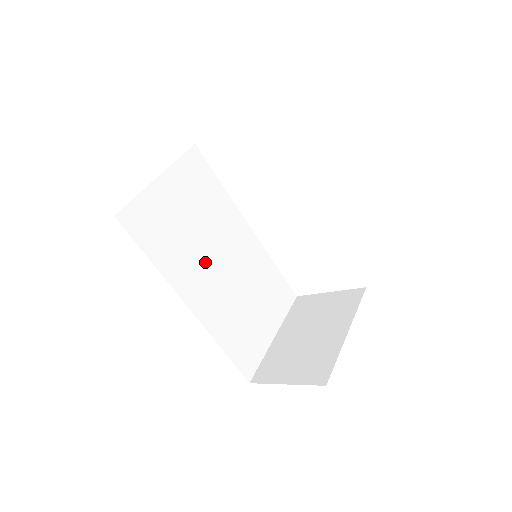
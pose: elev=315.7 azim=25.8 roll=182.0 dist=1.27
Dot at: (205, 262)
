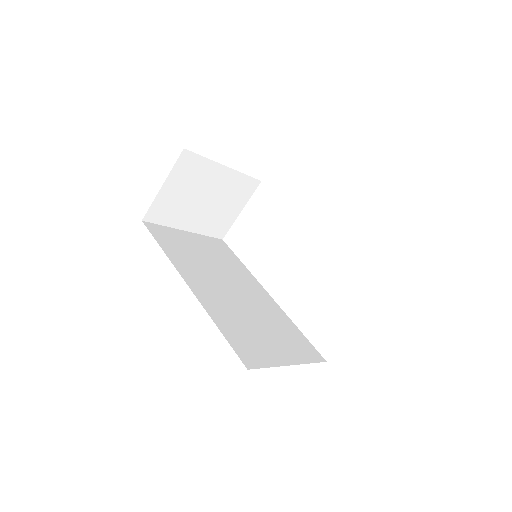
Dot at: (214, 279)
